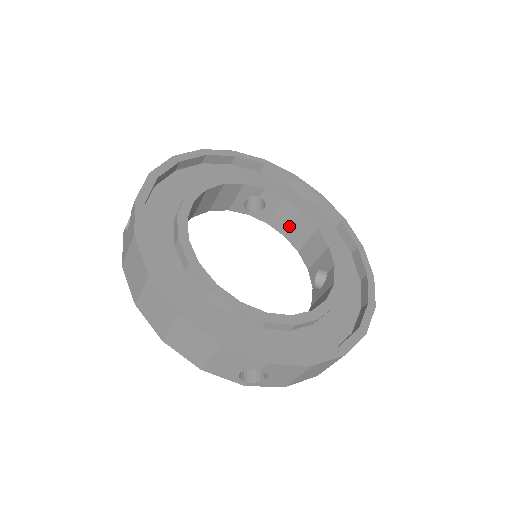
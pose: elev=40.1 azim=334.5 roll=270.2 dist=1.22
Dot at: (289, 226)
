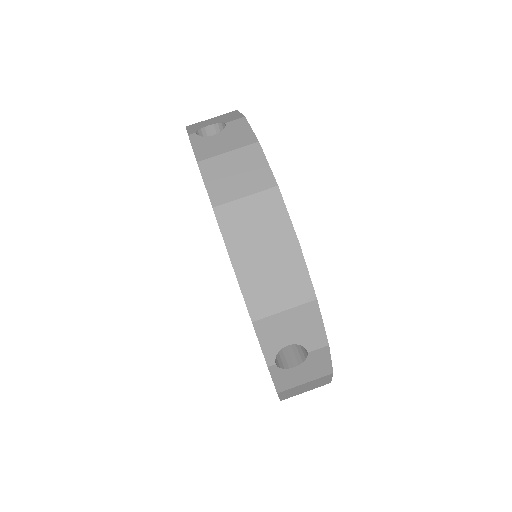
Dot at: occluded
